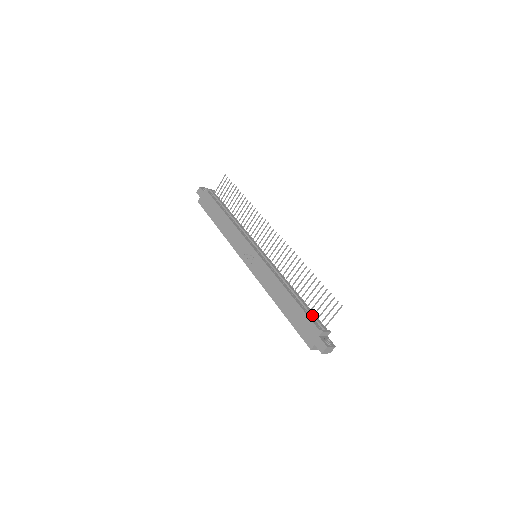
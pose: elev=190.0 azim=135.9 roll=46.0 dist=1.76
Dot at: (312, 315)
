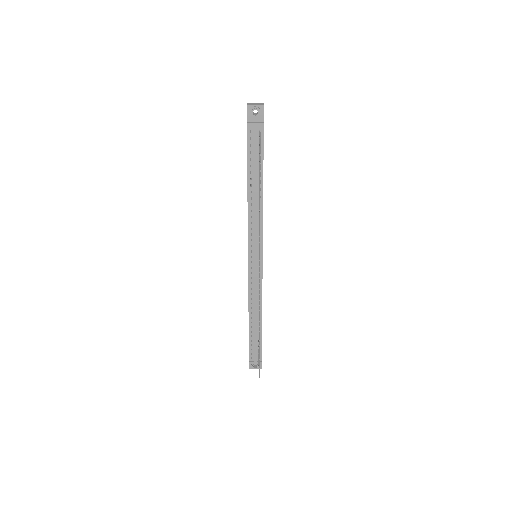
Dot at: (254, 347)
